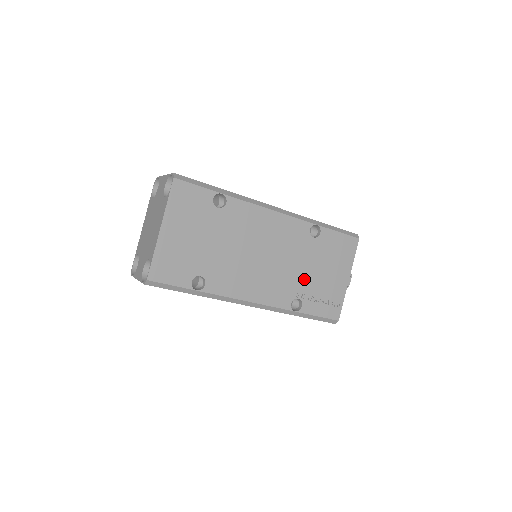
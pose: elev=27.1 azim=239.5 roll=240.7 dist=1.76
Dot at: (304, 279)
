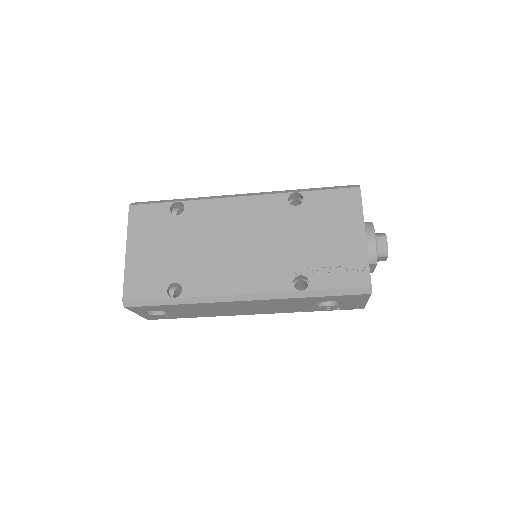
Dot at: (300, 252)
